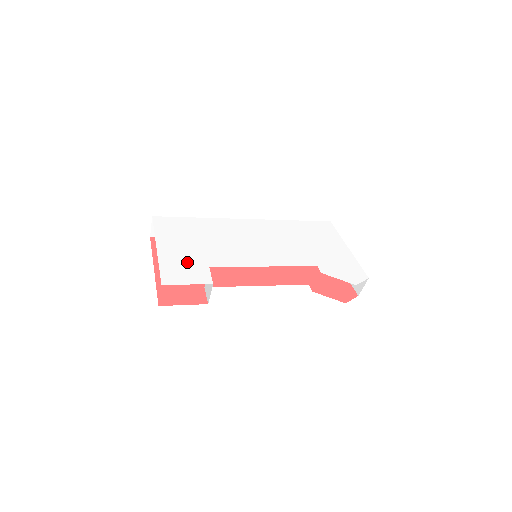
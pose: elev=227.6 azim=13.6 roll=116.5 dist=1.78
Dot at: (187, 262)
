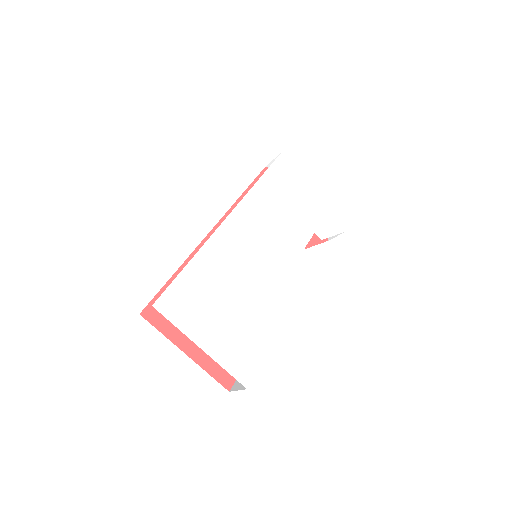
Dot at: (238, 338)
